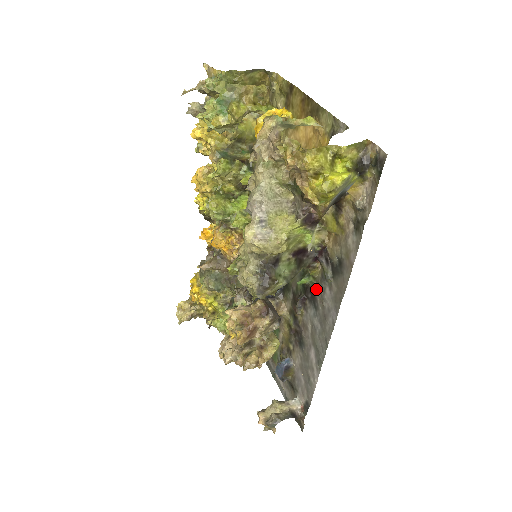
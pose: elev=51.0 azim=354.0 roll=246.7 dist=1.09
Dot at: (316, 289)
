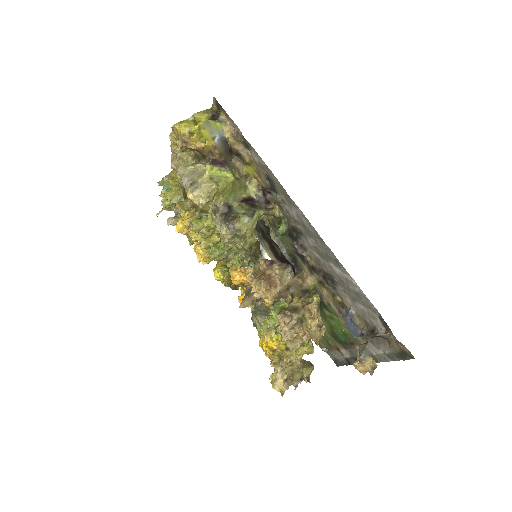
Dot at: (289, 222)
